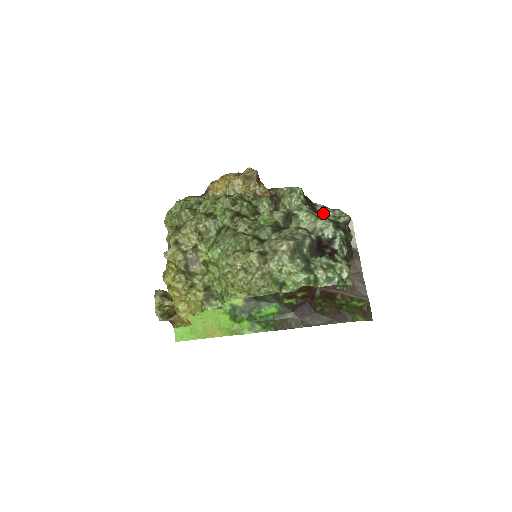
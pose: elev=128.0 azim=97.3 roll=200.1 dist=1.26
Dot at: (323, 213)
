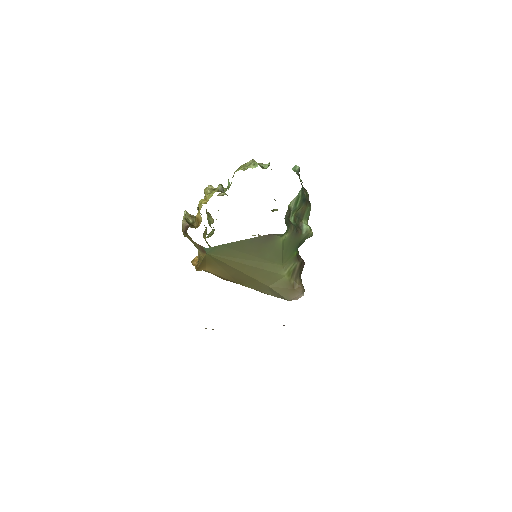
Dot at: occluded
